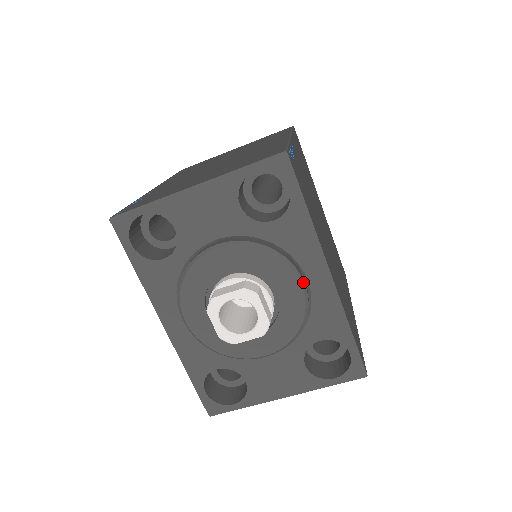
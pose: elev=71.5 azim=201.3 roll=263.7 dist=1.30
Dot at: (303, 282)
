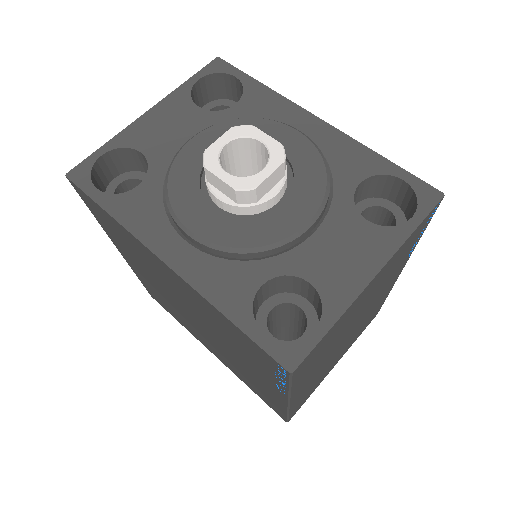
Dot at: (297, 130)
